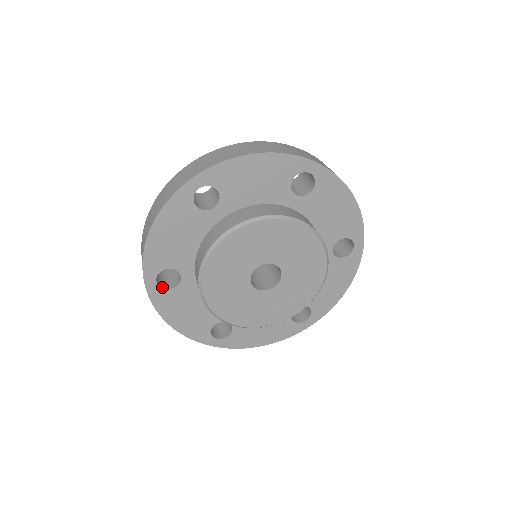
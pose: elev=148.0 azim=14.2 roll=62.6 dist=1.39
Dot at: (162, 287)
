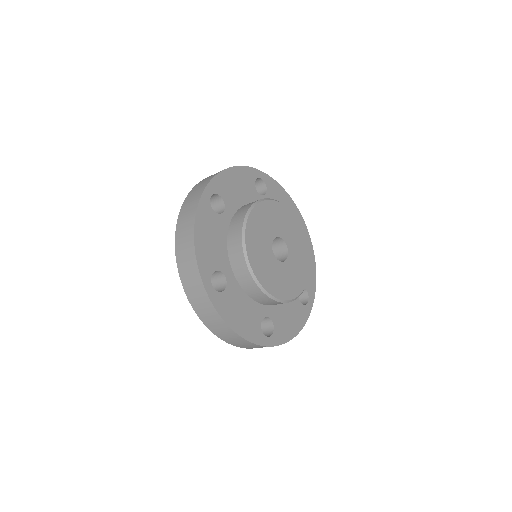
Dot at: (210, 205)
